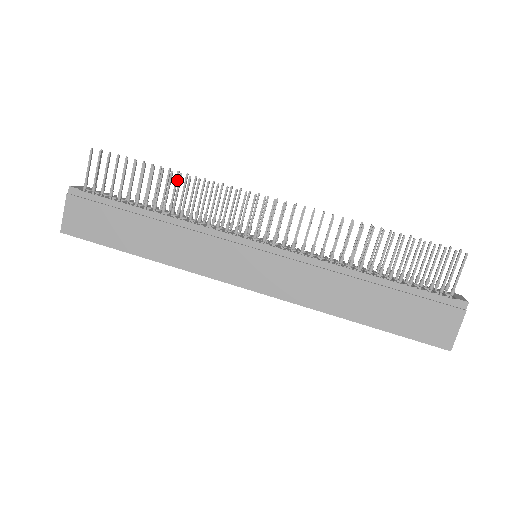
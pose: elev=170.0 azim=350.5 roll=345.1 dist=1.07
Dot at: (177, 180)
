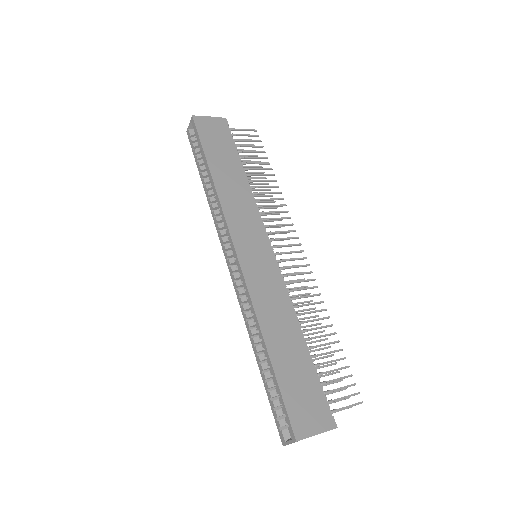
Dot at: (265, 190)
